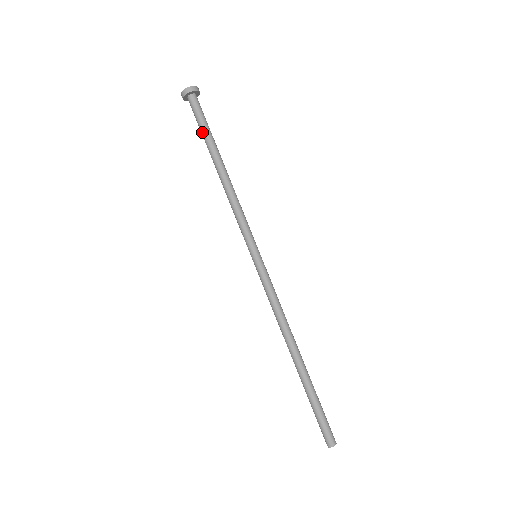
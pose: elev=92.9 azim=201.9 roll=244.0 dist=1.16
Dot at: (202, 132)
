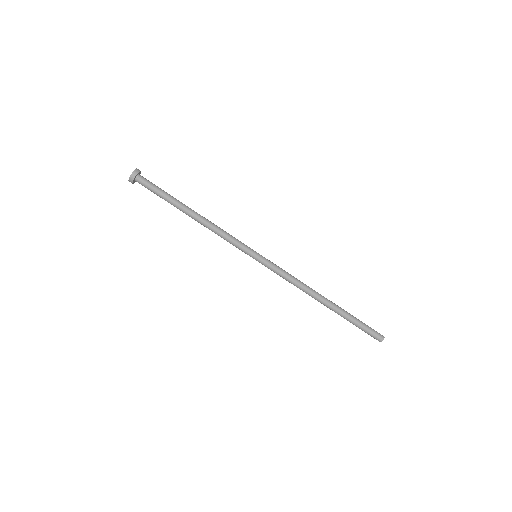
Dot at: (163, 197)
